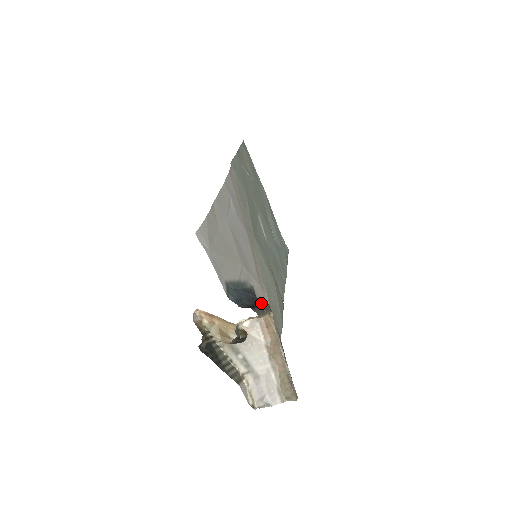
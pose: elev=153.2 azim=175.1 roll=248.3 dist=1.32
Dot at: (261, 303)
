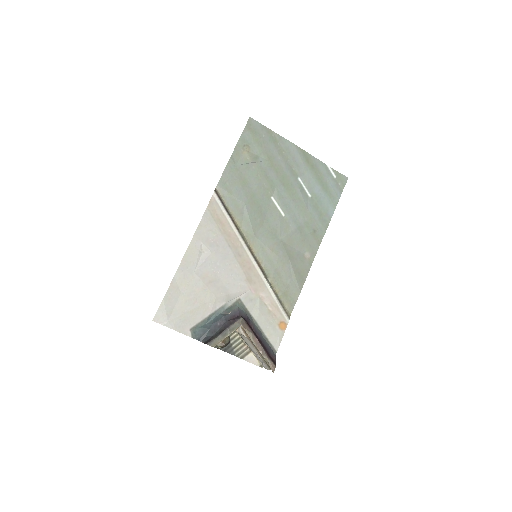
Dot at: (227, 326)
